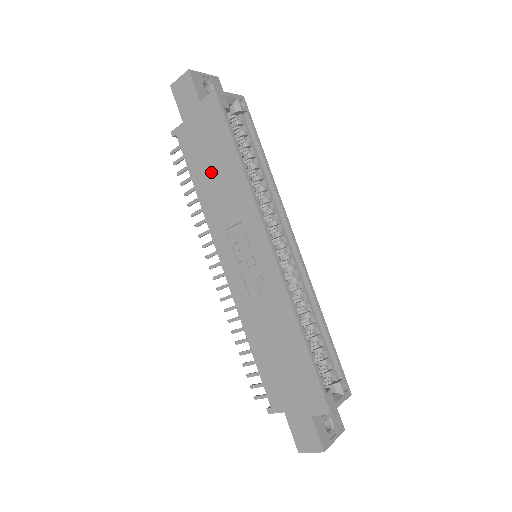
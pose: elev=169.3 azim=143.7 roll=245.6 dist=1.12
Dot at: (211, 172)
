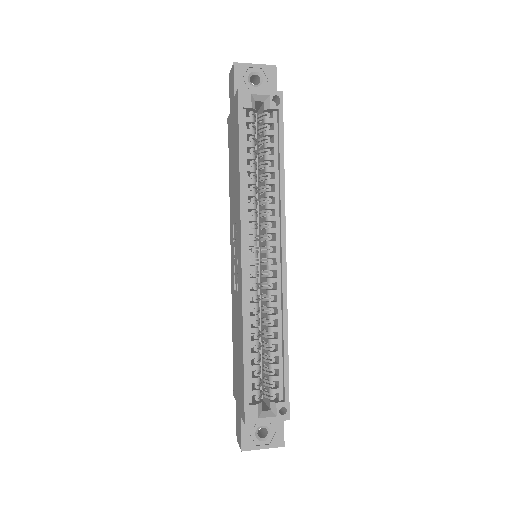
Dot at: (233, 167)
